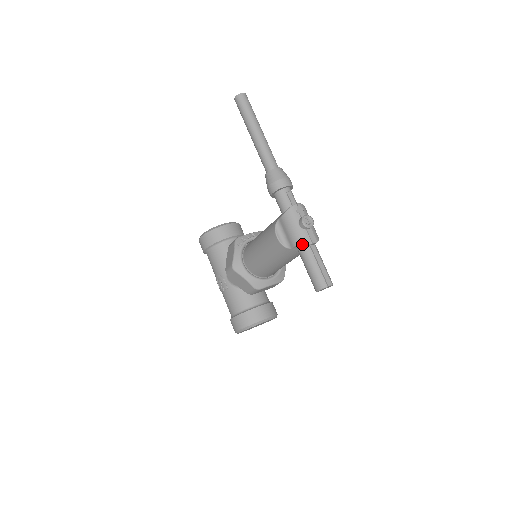
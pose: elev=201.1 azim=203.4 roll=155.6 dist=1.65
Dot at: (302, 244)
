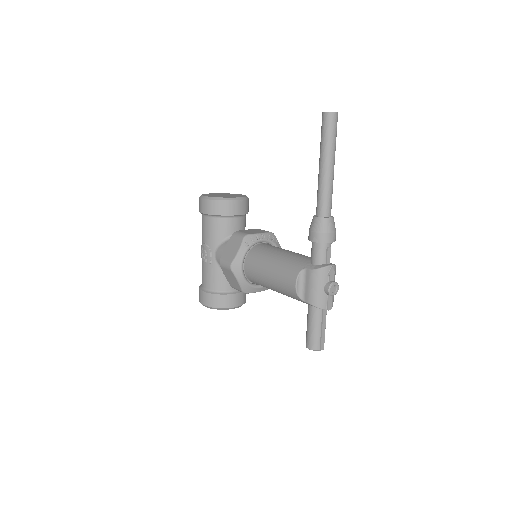
Dot at: (317, 307)
